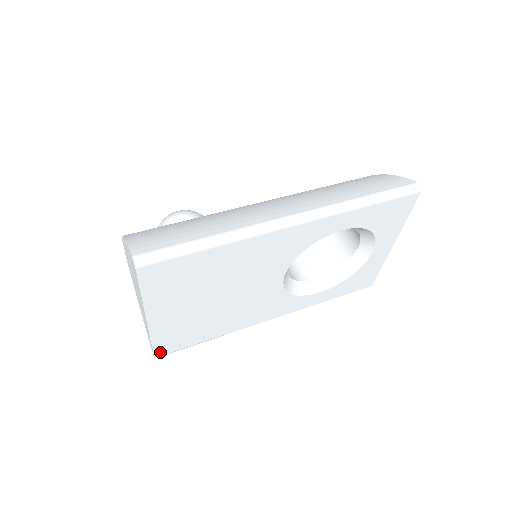
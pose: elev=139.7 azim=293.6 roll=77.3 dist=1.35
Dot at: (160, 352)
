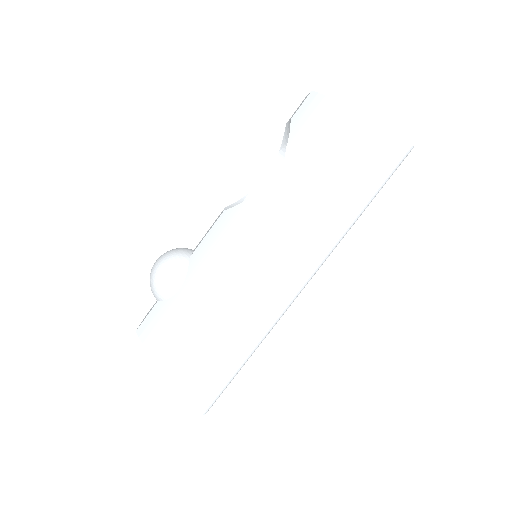
Dot at: occluded
